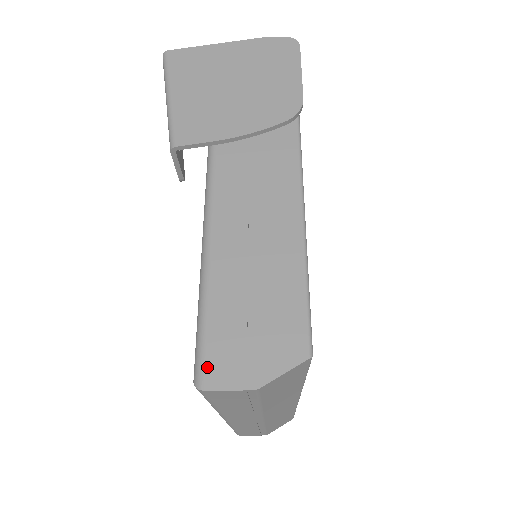
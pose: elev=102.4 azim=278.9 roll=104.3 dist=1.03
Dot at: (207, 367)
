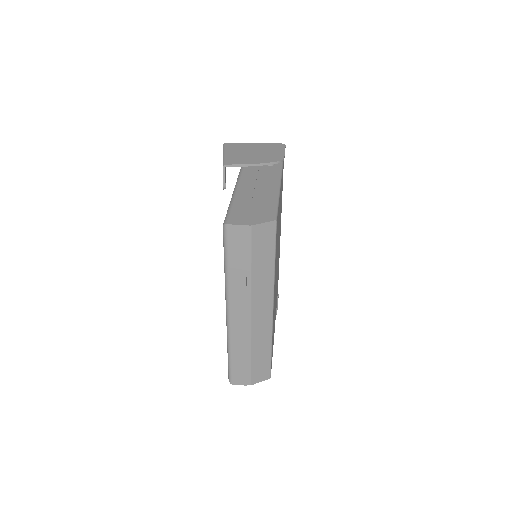
Dot at: (230, 219)
